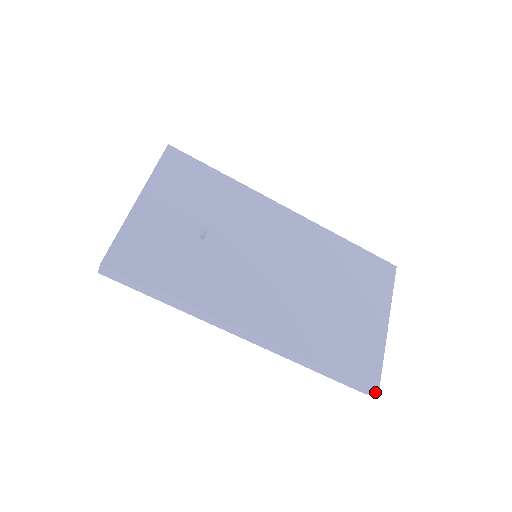
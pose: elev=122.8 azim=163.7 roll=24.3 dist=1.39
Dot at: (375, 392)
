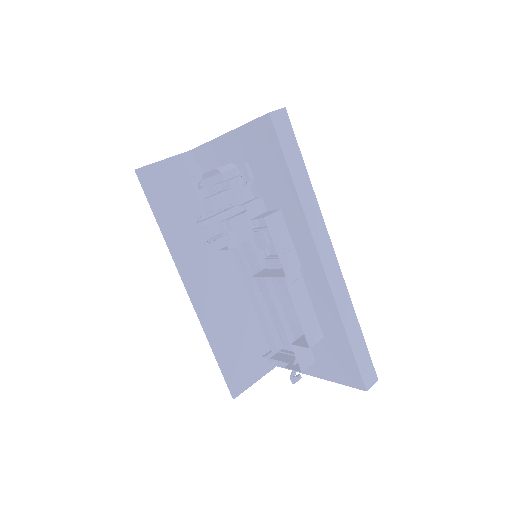
Dot at: (375, 382)
